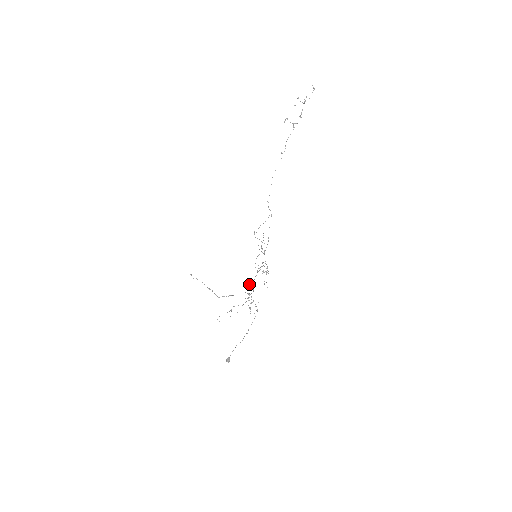
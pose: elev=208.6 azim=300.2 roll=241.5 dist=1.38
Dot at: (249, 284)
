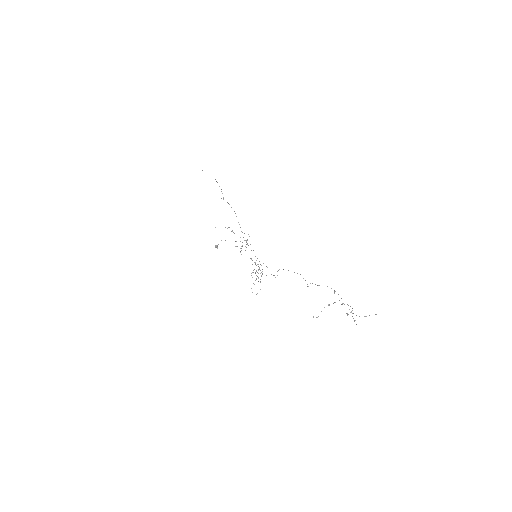
Dot at: occluded
